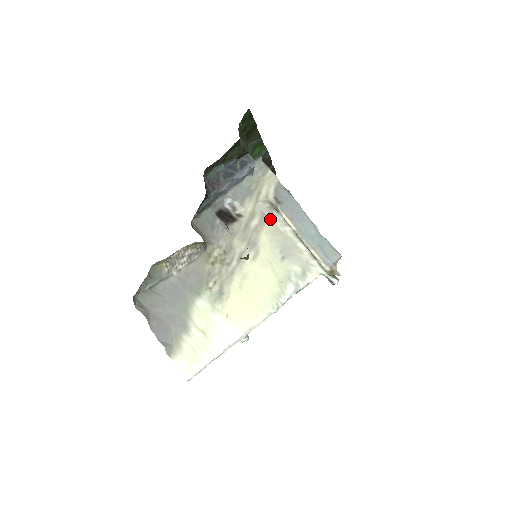
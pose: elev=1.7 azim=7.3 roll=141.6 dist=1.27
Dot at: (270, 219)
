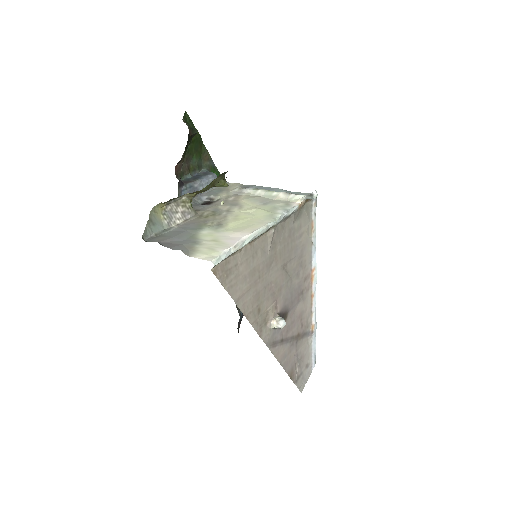
Dot at: (243, 195)
